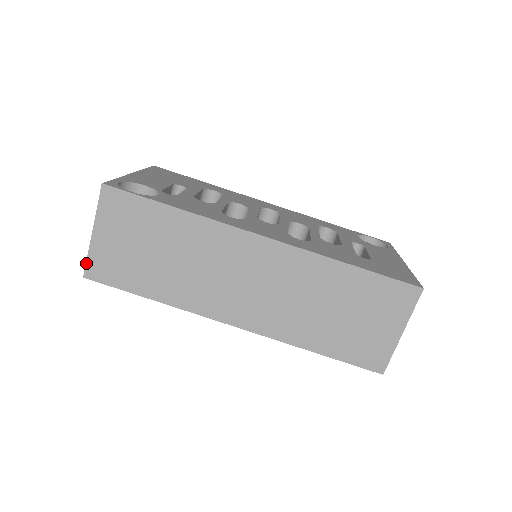
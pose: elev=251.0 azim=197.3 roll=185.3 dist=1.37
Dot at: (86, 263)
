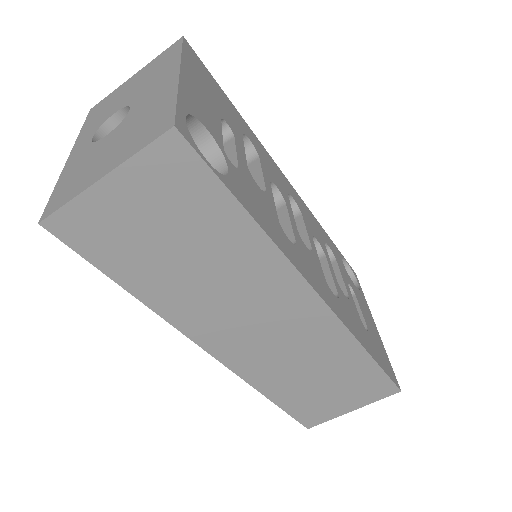
Dot at: (58, 209)
